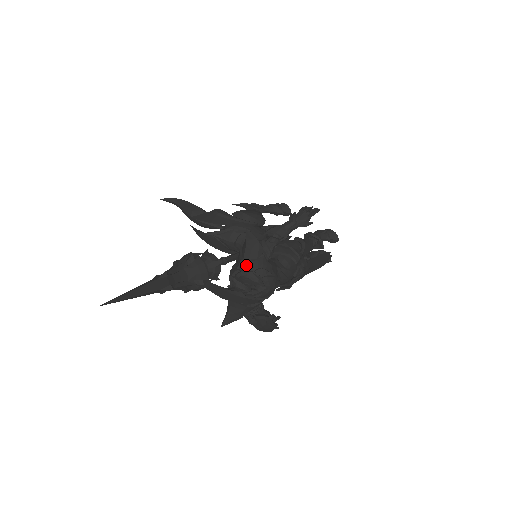
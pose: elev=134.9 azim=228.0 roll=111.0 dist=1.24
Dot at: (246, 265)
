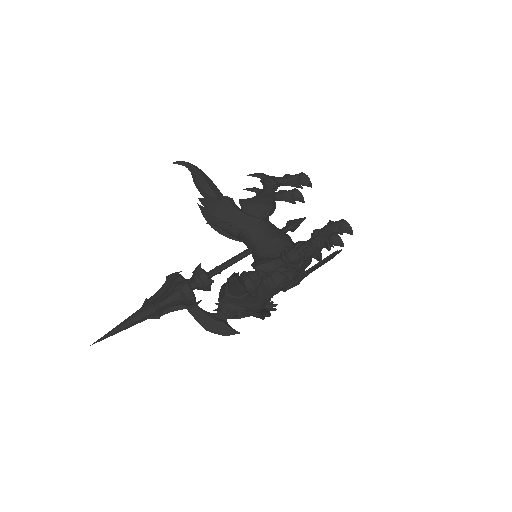
Dot at: (230, 300)
